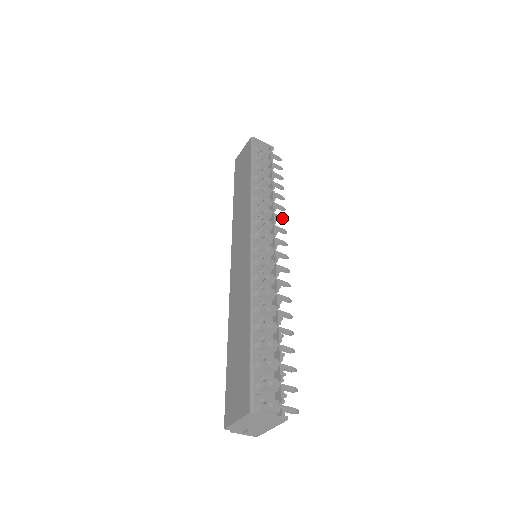
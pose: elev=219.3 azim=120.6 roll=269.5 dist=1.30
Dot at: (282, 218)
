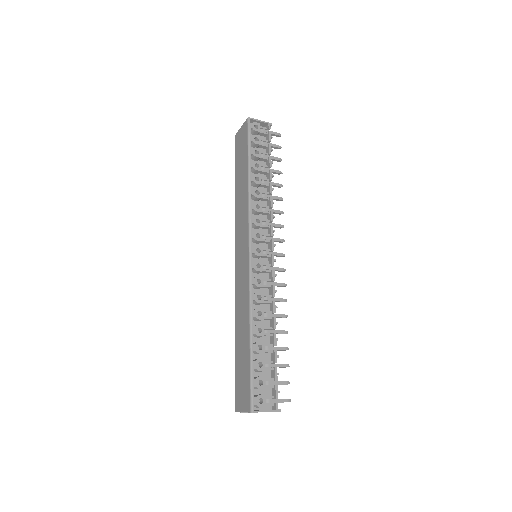
Dot at: (279, 212)
